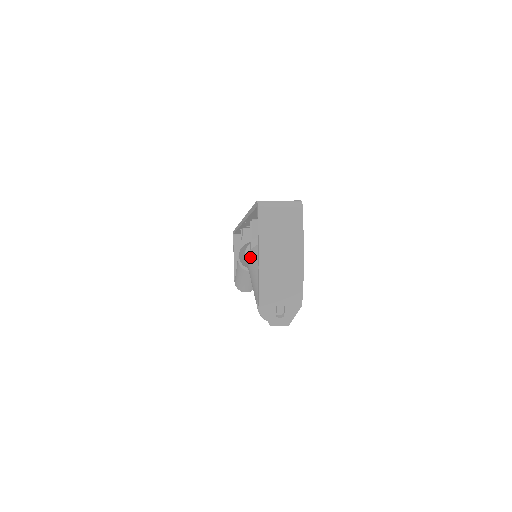
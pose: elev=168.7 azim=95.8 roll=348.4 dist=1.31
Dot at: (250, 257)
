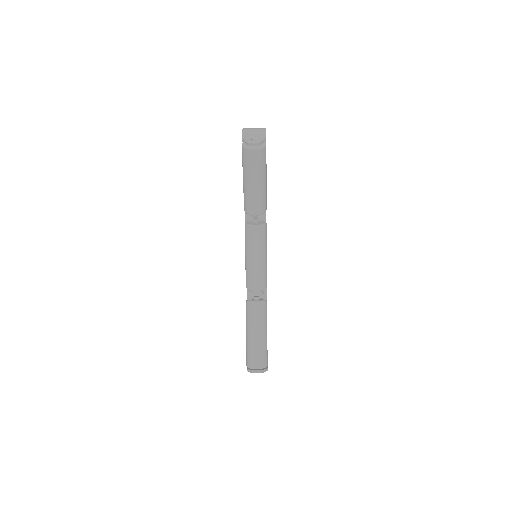
Dot at: occluded
